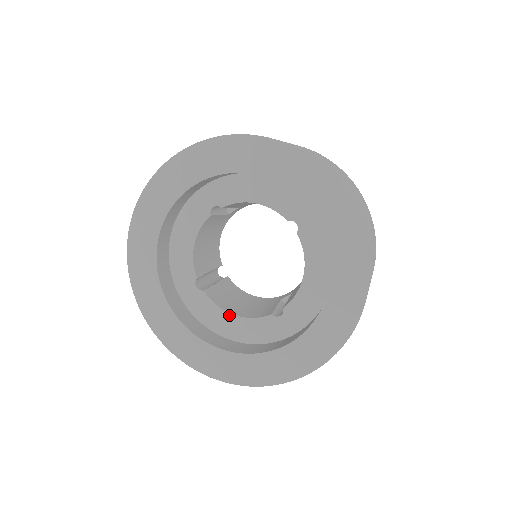
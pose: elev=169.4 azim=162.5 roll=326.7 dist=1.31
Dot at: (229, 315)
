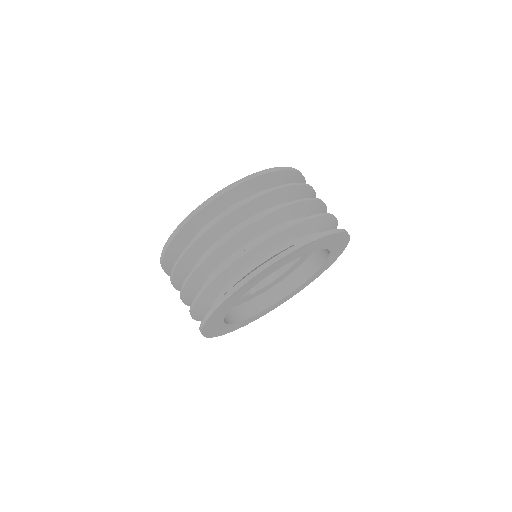
Dot at: occluded
